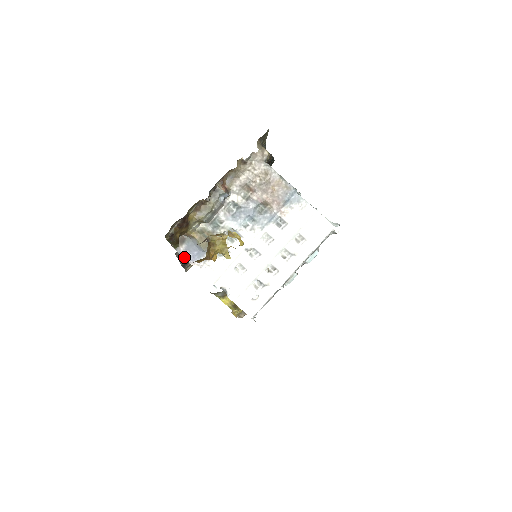
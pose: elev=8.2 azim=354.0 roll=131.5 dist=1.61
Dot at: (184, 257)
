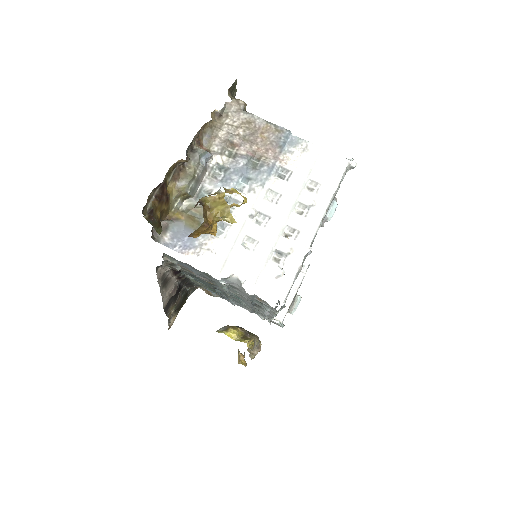
Dot at: (172, 248)
